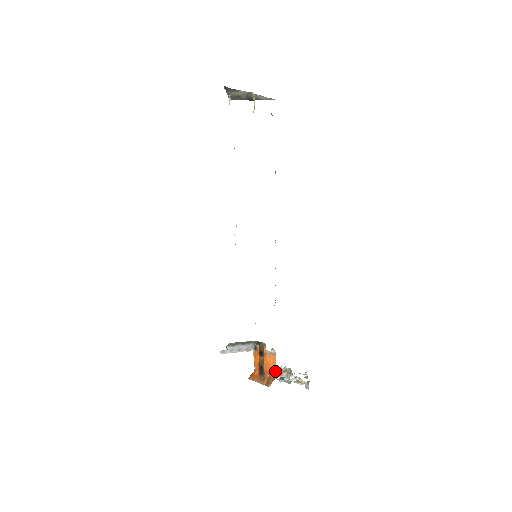
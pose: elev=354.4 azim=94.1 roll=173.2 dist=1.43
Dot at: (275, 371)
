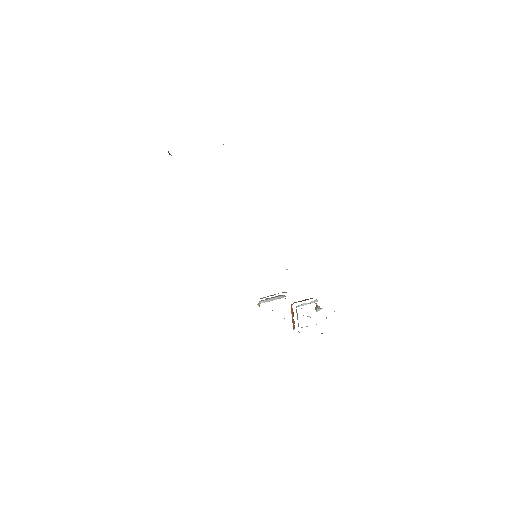
Dot at: occluded
